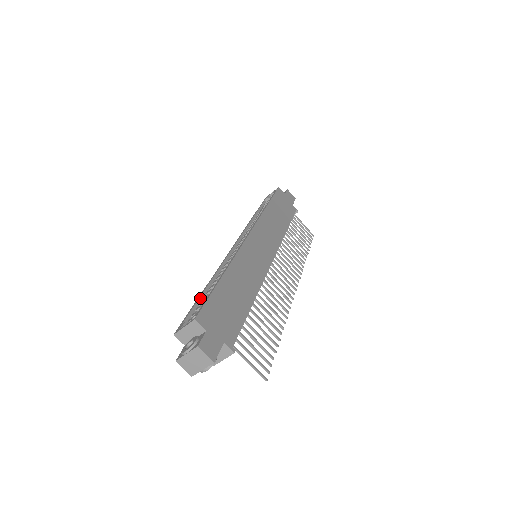
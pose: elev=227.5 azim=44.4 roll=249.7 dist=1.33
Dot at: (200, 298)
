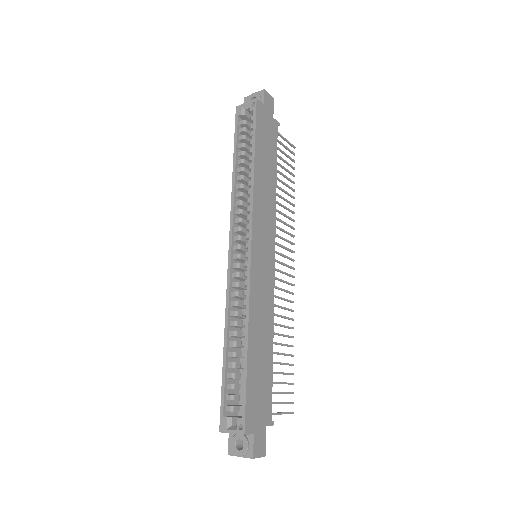
Dot at: (226, 368)
